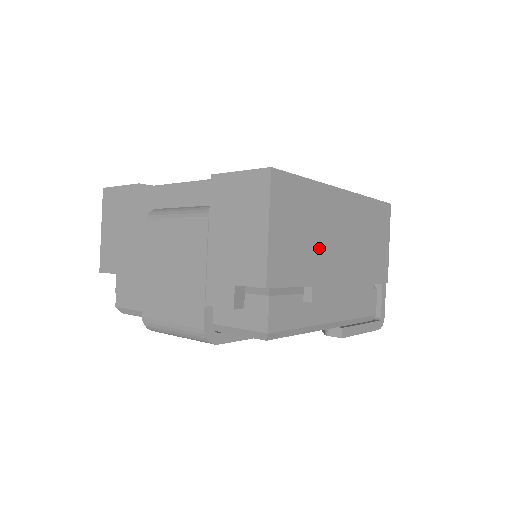
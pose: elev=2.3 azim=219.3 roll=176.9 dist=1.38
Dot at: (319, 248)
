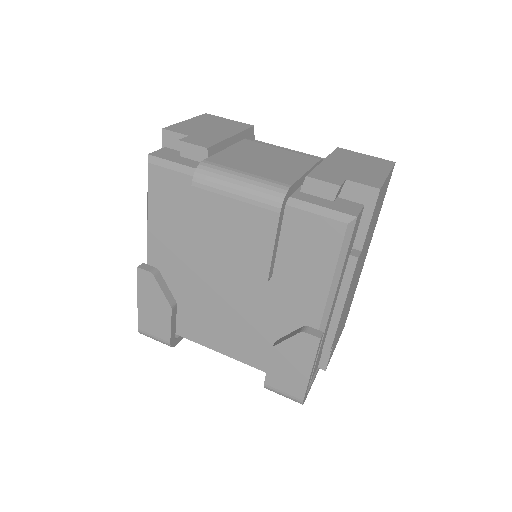
Dot at: (366, 245)
